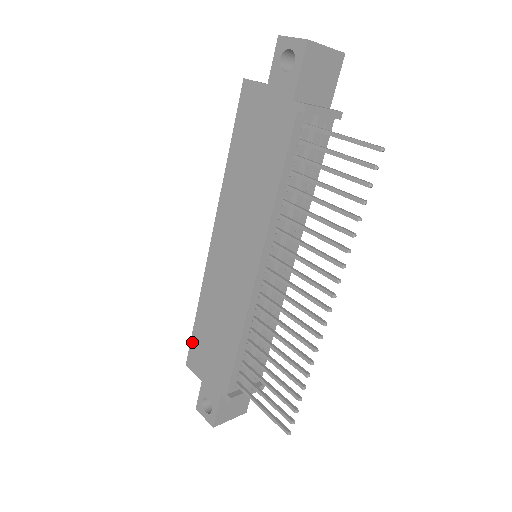
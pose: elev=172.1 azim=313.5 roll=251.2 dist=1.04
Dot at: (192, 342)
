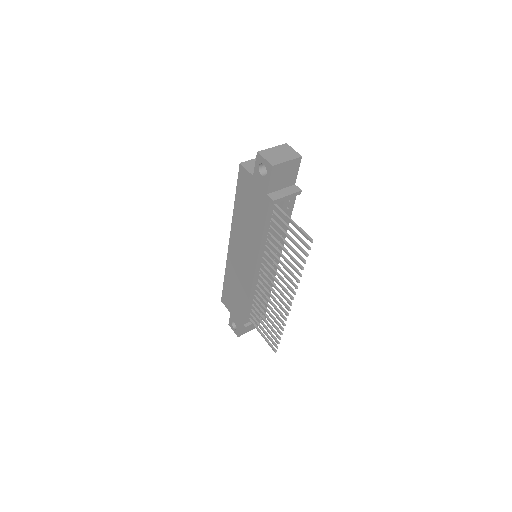
Dot at: (223, 291)
